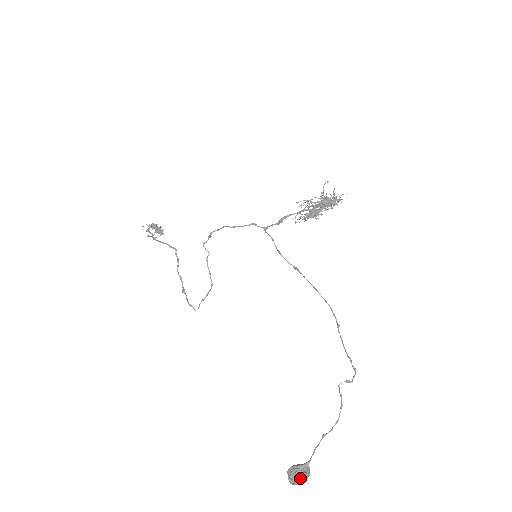
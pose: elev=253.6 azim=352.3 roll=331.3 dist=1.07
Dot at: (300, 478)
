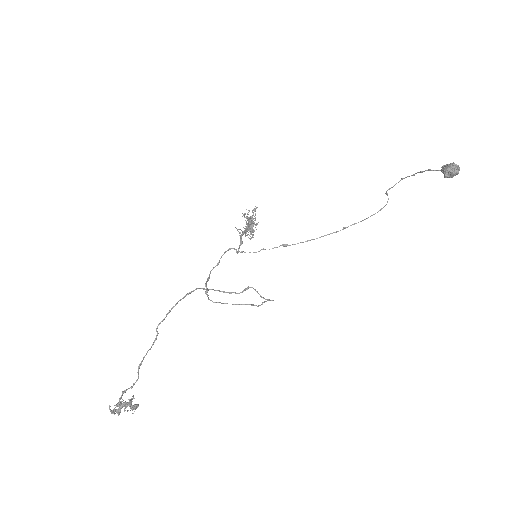
Dot at: (452, 163)
